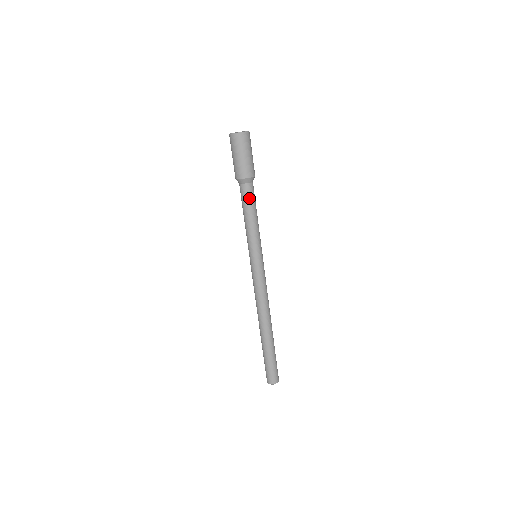
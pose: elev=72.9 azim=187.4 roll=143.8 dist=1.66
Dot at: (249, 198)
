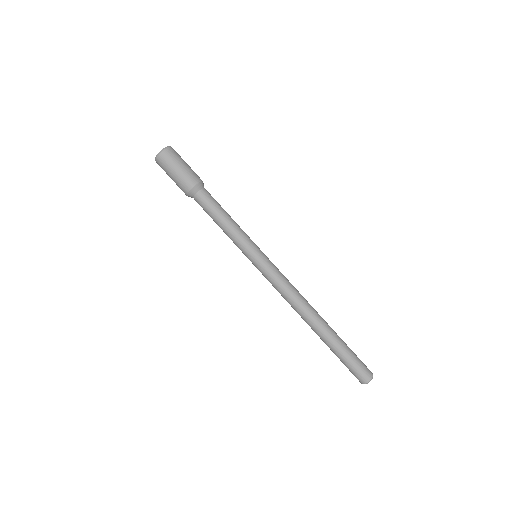
Dot at: (208, 205)
